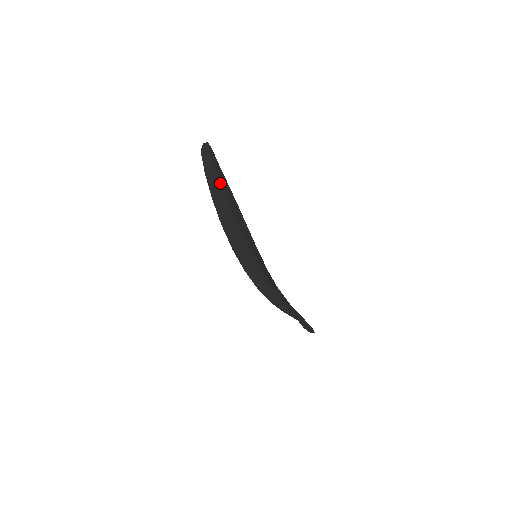
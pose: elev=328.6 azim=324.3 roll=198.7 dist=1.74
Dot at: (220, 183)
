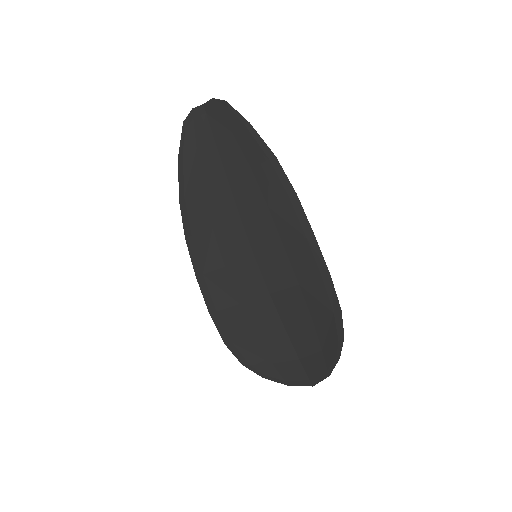
Dot at: (216, 152)
